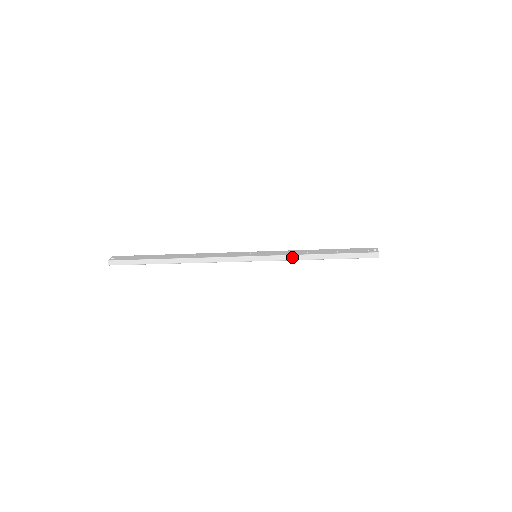
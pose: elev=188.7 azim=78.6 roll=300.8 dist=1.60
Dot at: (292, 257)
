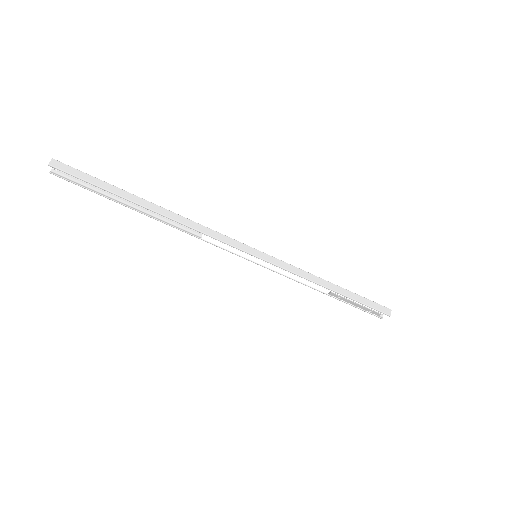
Dot at: (302, 272)
